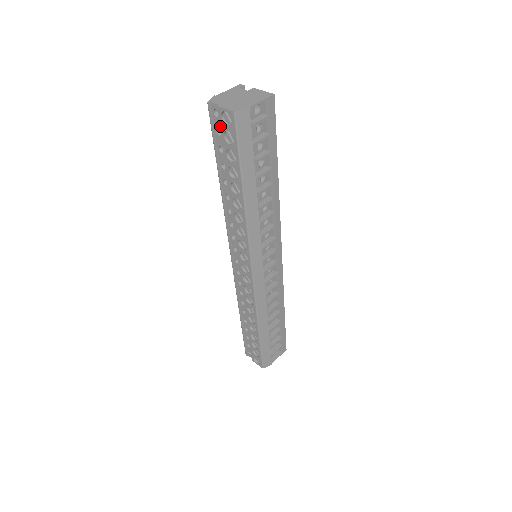
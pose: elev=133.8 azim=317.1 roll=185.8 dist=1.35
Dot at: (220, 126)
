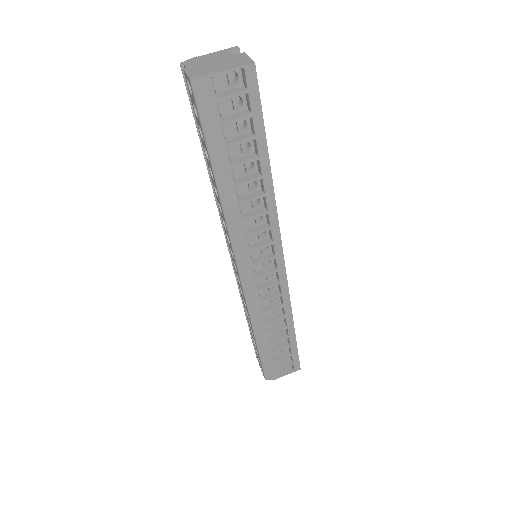
Dot at: occluded
